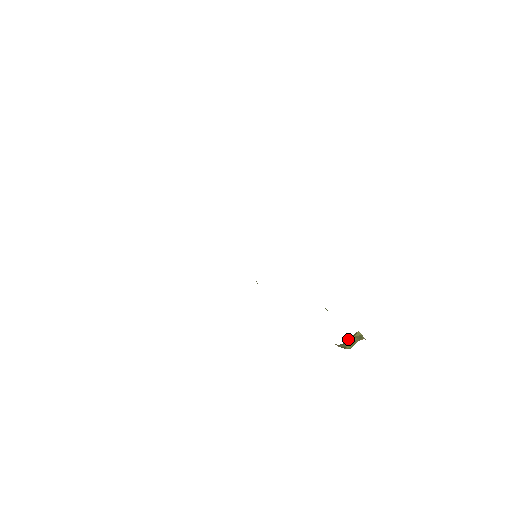
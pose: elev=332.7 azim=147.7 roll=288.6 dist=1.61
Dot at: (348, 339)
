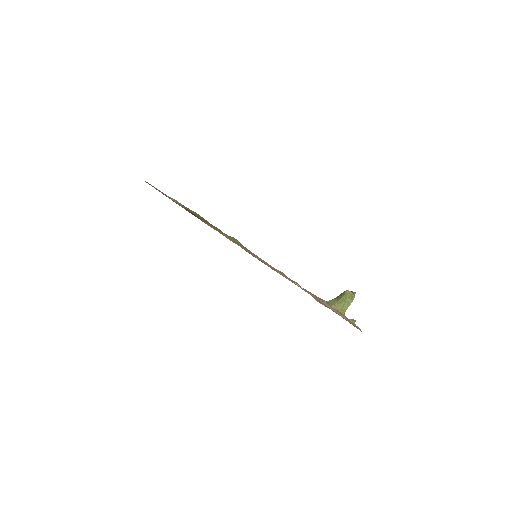
Dot at: (342, 299)
